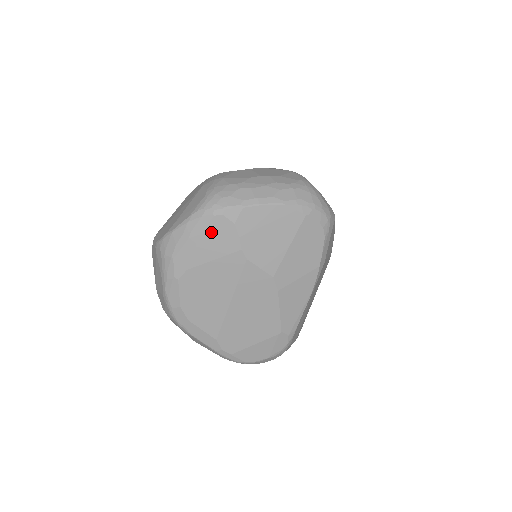
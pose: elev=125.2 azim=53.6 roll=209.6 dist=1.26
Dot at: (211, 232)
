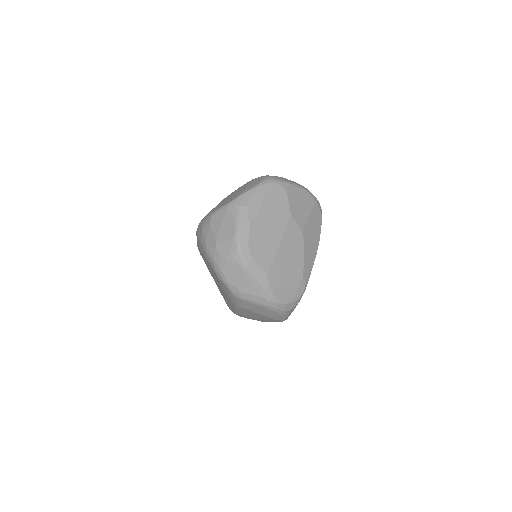
Dot at: (273, 193)
